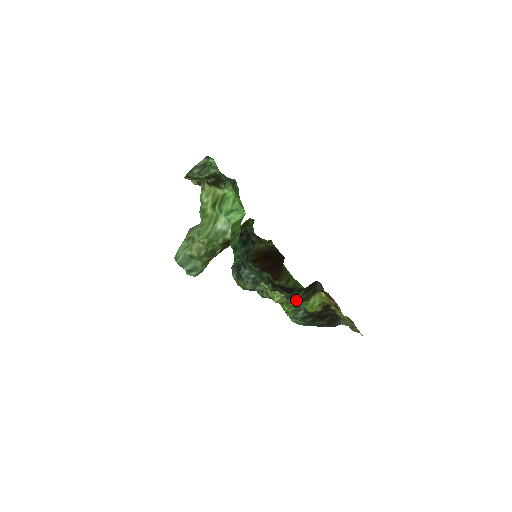
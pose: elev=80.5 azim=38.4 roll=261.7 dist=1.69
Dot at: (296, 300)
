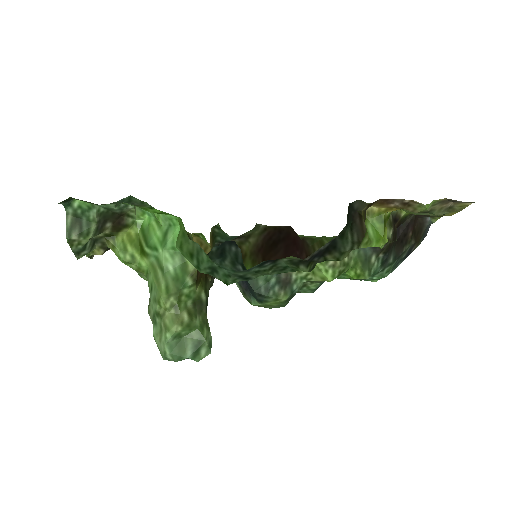
Dot at: (351, 250)
